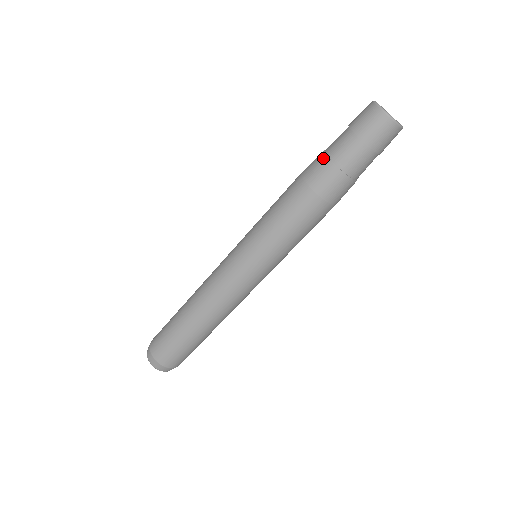
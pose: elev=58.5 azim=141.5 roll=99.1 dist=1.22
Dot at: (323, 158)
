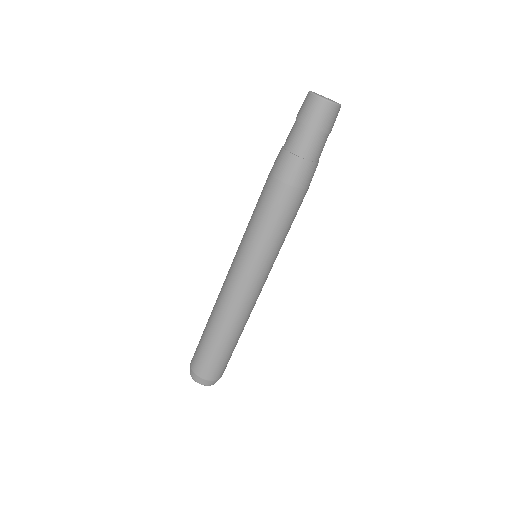
Dot at: (284, 154)
